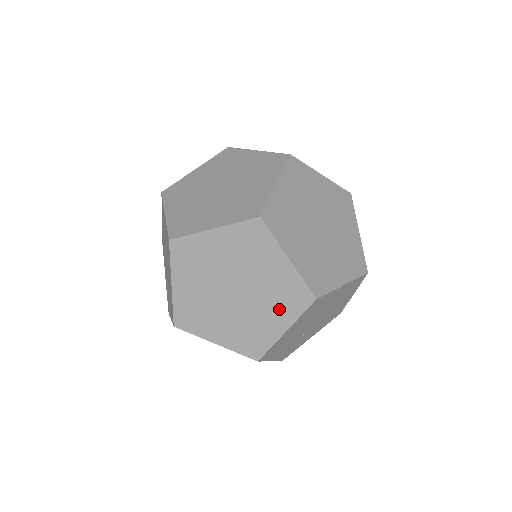
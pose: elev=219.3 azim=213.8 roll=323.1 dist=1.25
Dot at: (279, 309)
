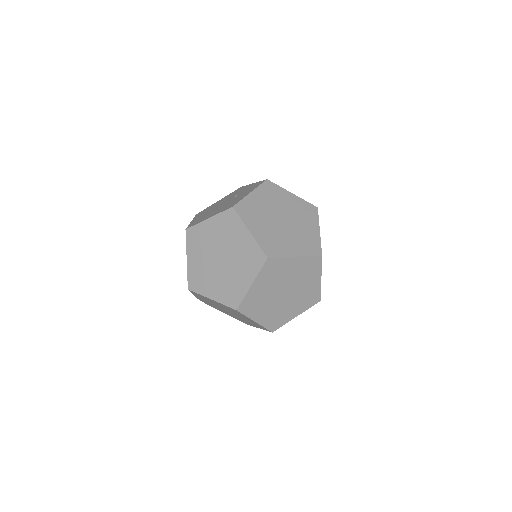
Dot at: (301, 304)
